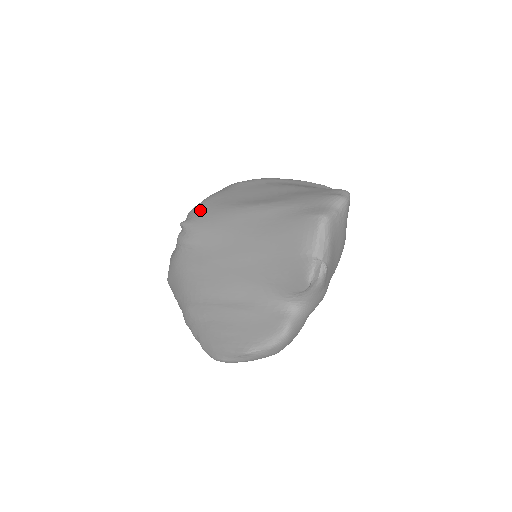
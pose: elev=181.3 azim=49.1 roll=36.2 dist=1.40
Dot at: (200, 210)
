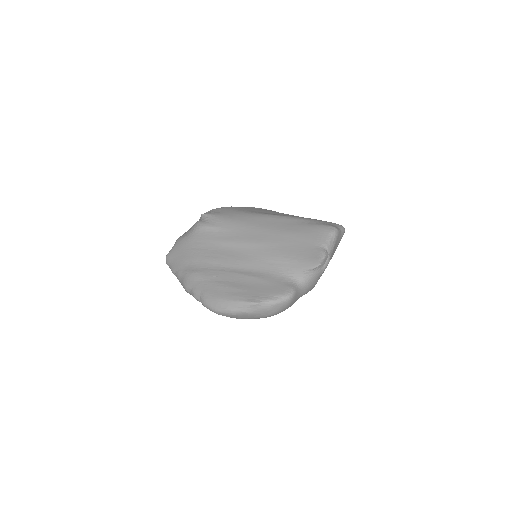
Dot at: (223, 210)
